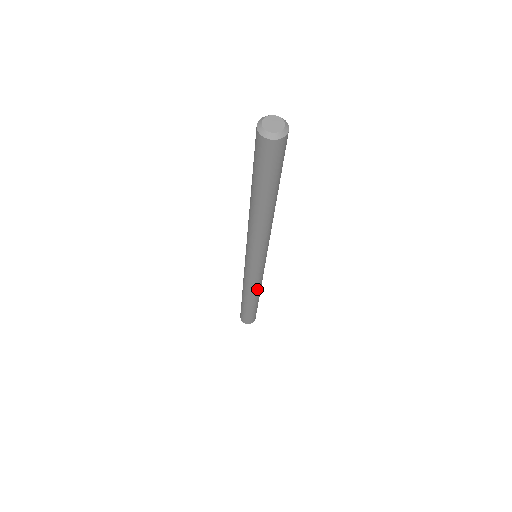
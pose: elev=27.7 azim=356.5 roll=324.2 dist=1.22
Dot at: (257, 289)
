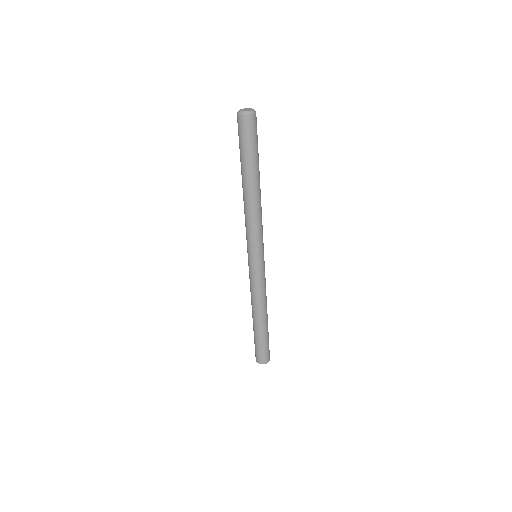
Dot at: (262, 300)
